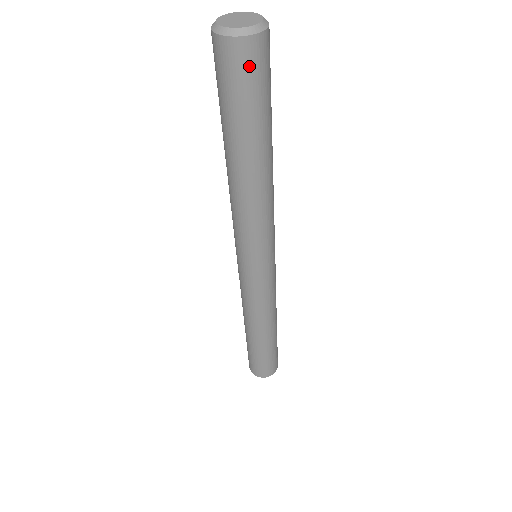
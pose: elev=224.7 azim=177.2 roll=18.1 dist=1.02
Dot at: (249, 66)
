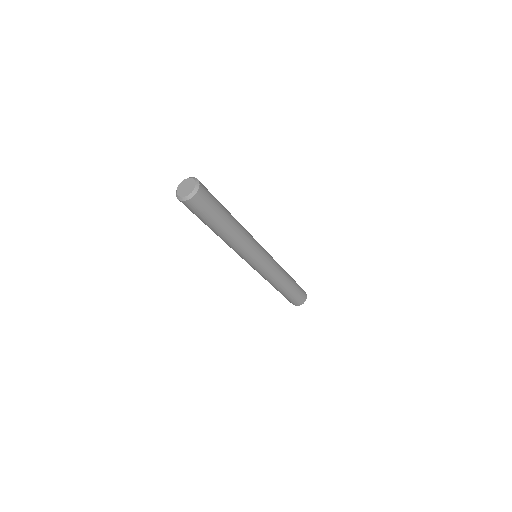
Dot at: (200, 204)
